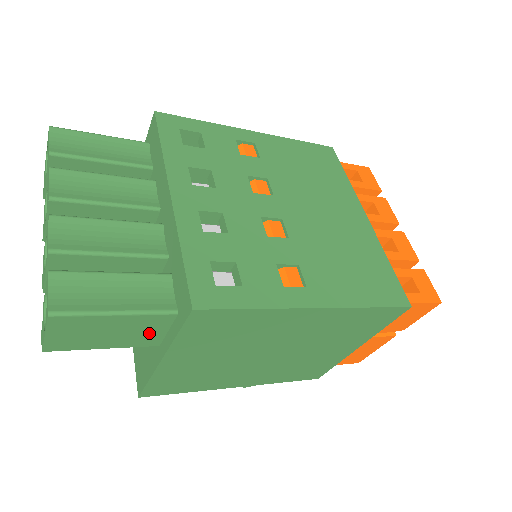
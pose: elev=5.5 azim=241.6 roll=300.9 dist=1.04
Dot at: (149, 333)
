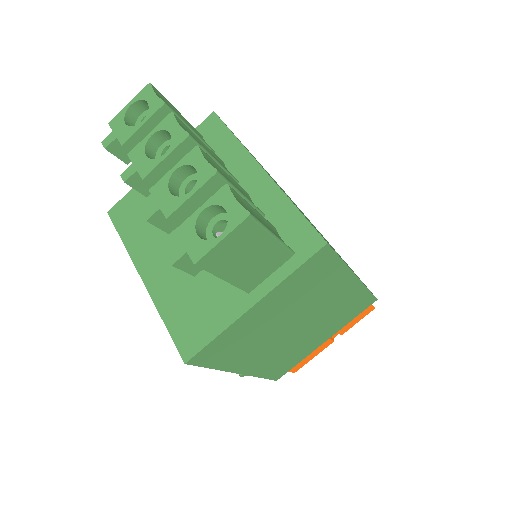
Dot at: (261, 272)
